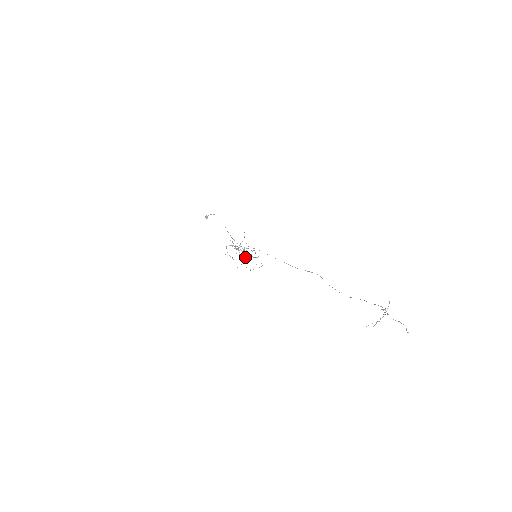
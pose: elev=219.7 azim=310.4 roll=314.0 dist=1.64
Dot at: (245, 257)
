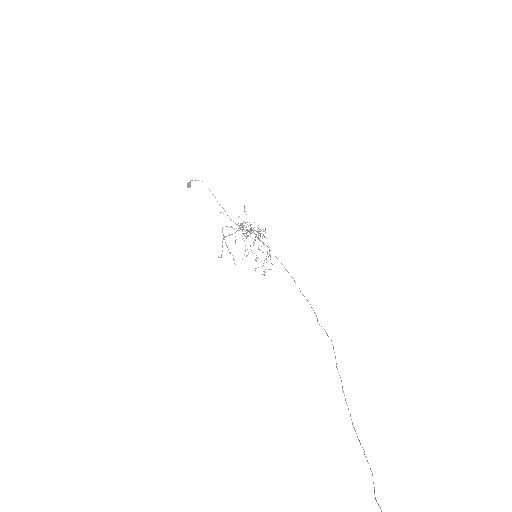
Dot at: occluded
